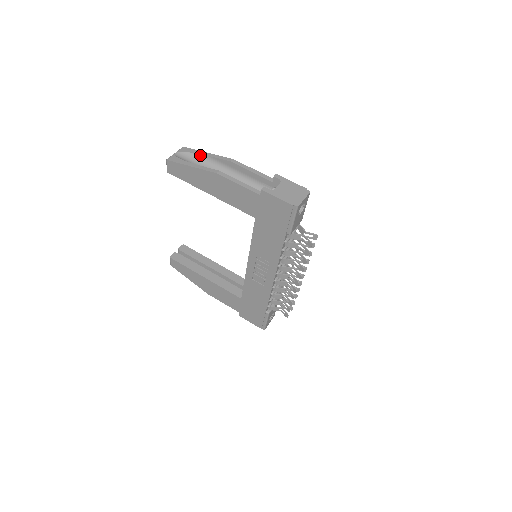
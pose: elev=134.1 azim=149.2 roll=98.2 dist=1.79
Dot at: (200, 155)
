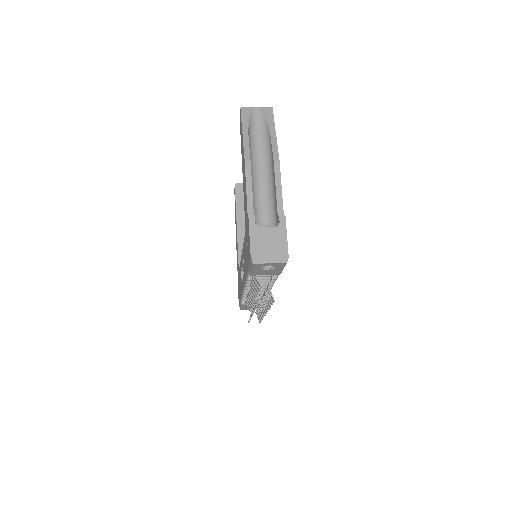
Dot at: (269, 129)
